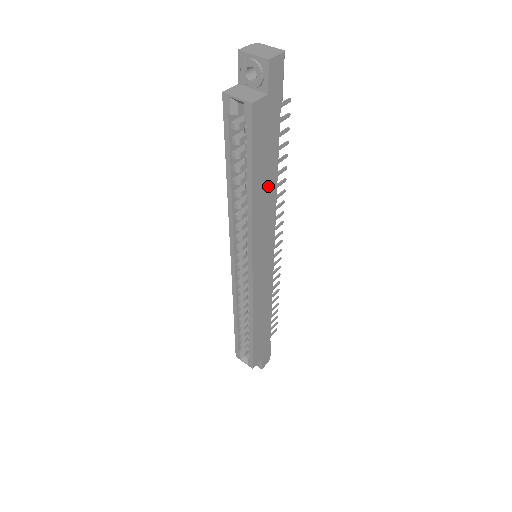
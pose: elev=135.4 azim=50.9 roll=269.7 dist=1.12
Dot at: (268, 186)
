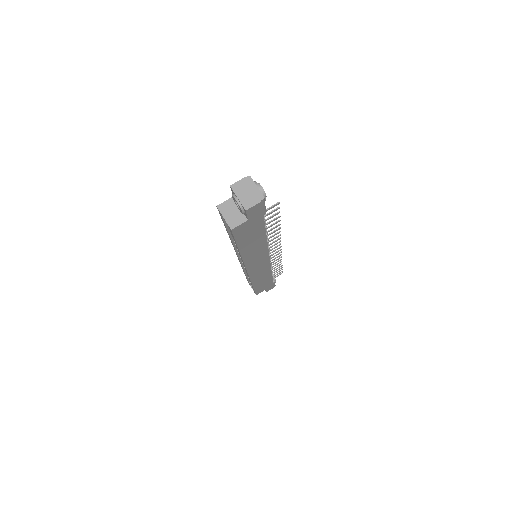
Dot at: (257, 243)
